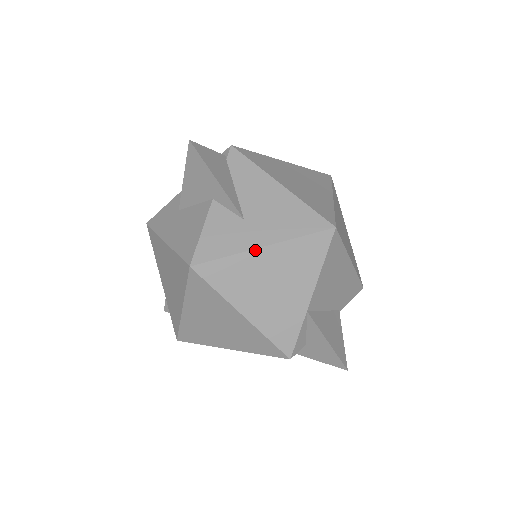
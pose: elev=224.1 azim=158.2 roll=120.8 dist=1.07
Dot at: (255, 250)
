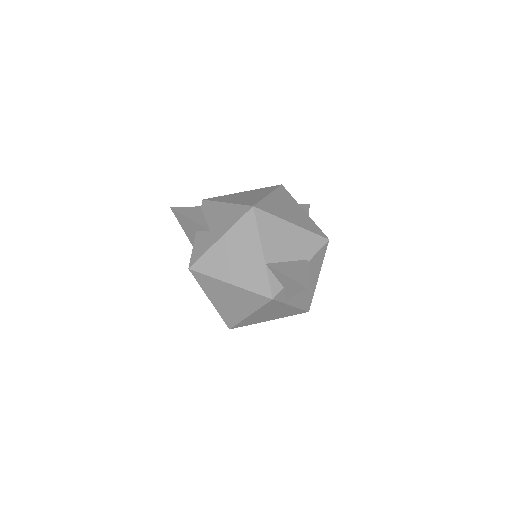
Dot at: (216, 242)
